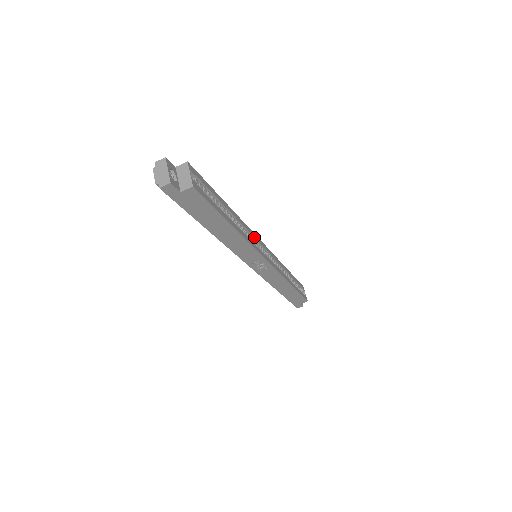
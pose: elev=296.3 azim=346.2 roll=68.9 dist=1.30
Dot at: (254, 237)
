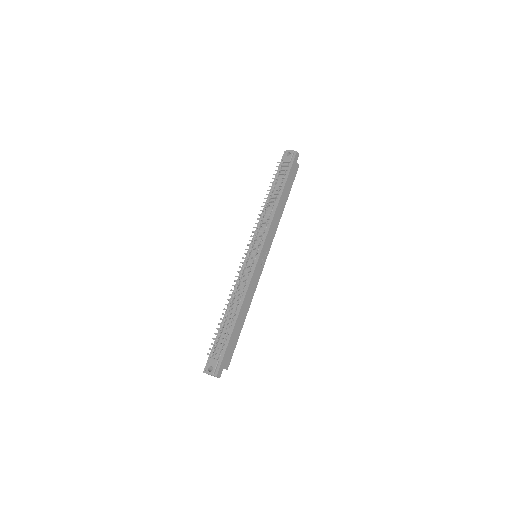
Dot at: occluded
